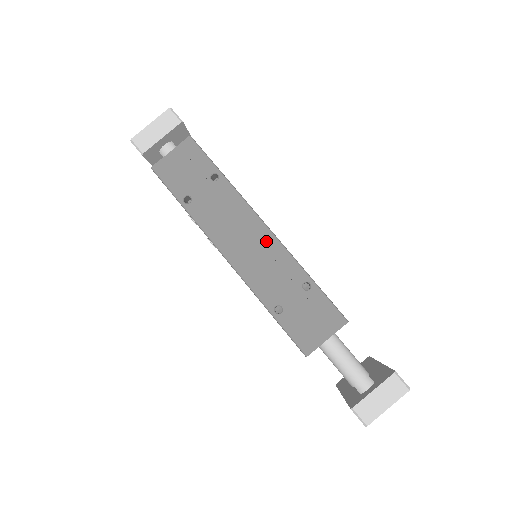
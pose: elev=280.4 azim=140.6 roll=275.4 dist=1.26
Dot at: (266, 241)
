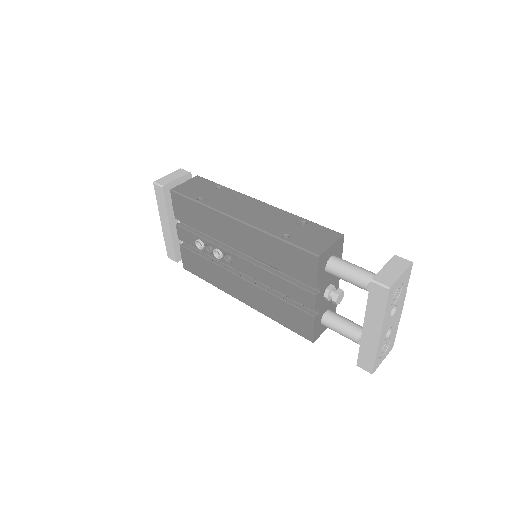
Dot at: (265, 208)
